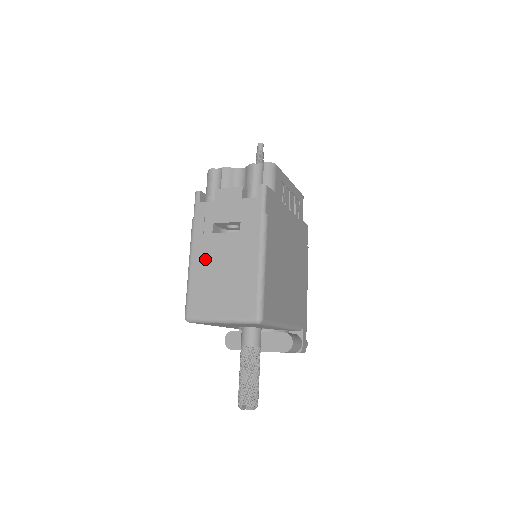
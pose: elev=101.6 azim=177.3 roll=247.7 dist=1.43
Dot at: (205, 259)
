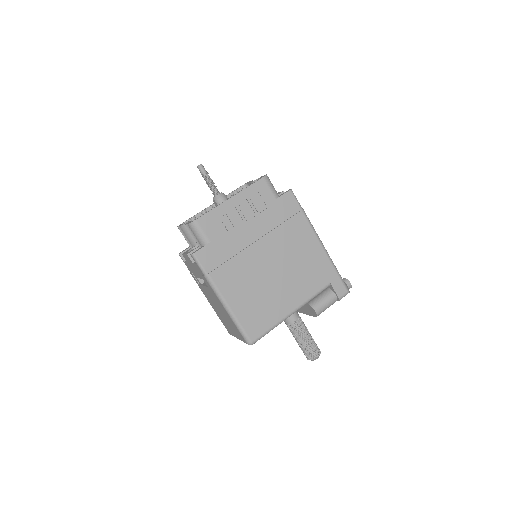
Dot at: (210, 301)
